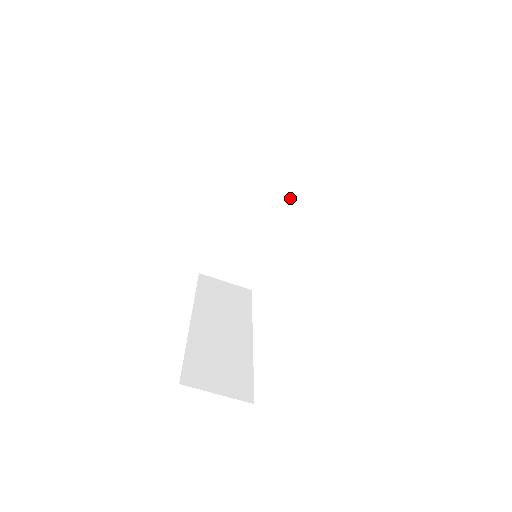
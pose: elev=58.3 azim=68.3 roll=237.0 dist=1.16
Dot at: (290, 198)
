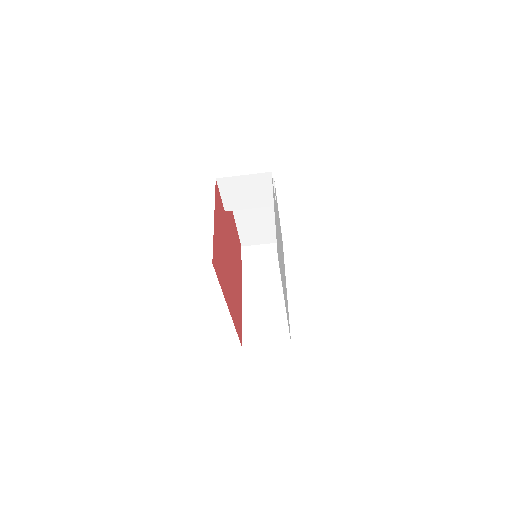
Dot at: (263, 205)
